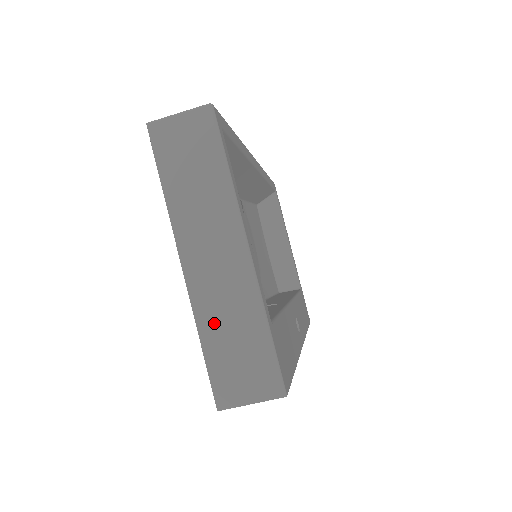
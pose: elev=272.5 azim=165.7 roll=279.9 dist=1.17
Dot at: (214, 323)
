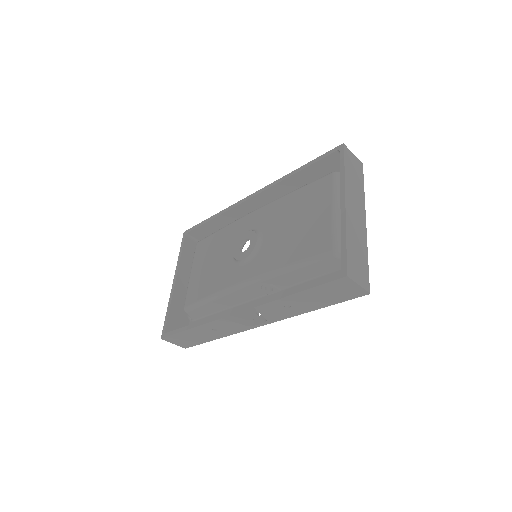
Dot at: (352, 237)
